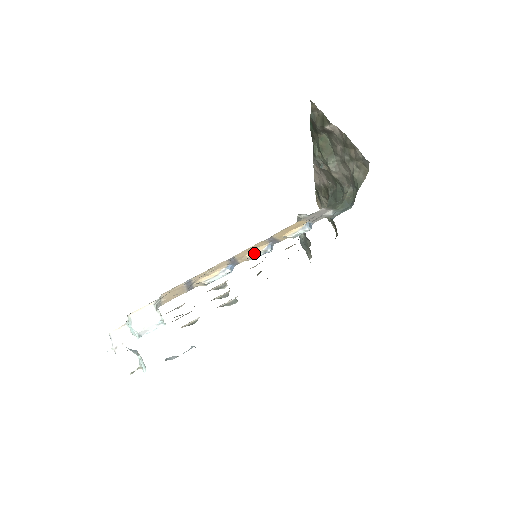
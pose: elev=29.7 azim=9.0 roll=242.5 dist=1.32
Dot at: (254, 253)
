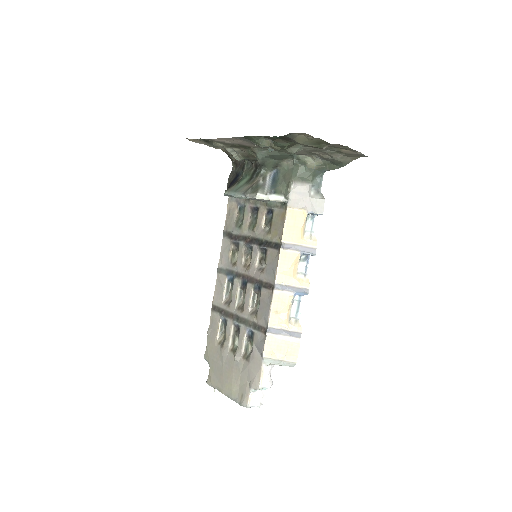
Dot at: (296, 269)
